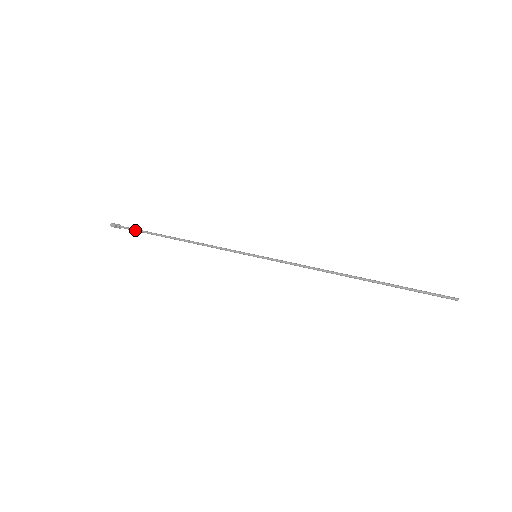
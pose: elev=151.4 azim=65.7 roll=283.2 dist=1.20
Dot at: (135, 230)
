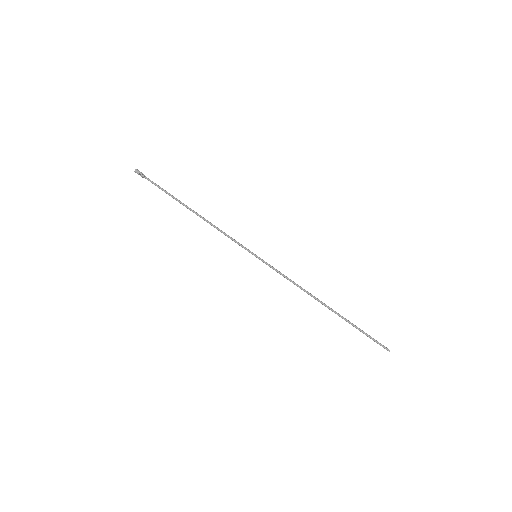
Dot at: (157, 186)
